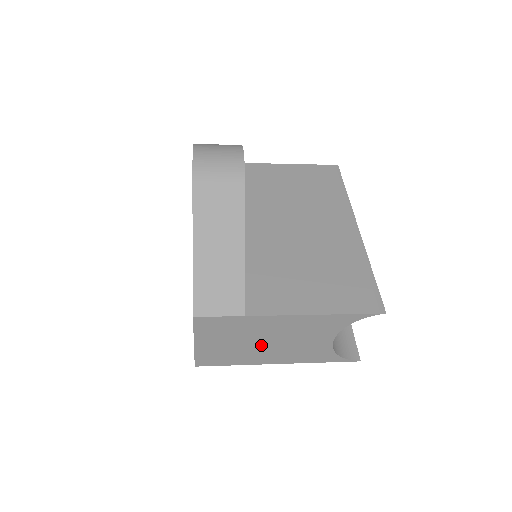
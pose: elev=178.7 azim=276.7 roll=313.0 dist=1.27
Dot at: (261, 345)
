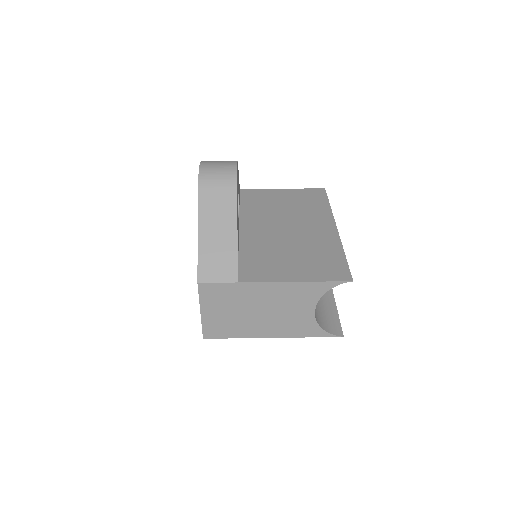
Dot at: (255, 315)
